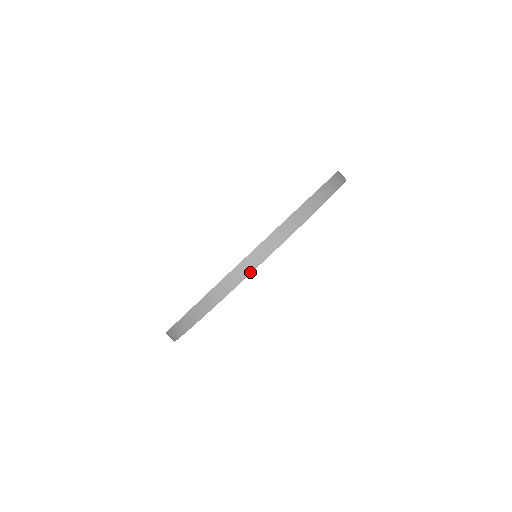
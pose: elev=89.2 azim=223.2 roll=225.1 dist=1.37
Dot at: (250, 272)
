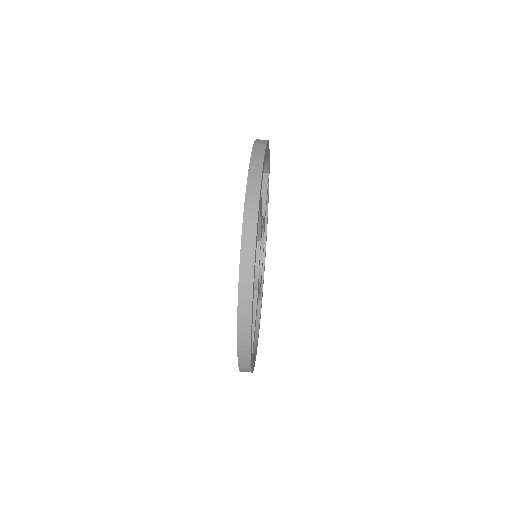
Dot at: (250, 310)
